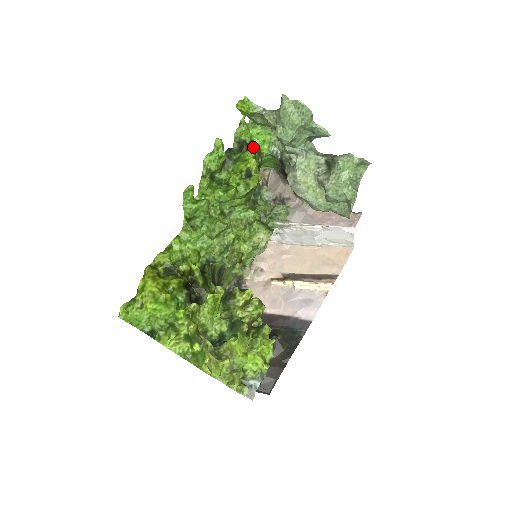
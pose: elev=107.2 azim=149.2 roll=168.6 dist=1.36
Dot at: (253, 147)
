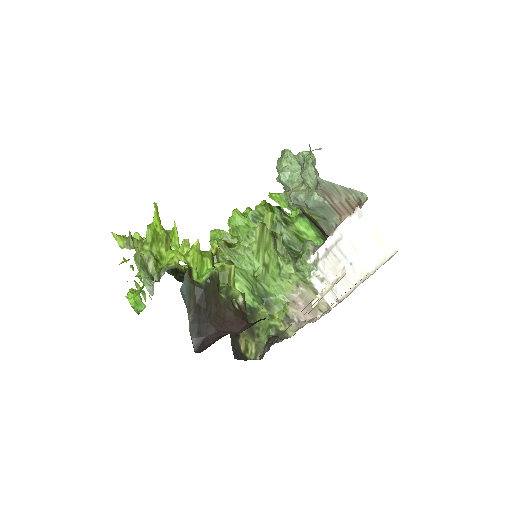
Dot at: occluded
